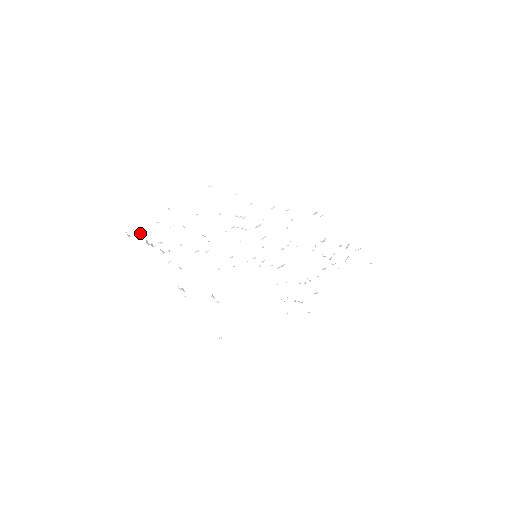
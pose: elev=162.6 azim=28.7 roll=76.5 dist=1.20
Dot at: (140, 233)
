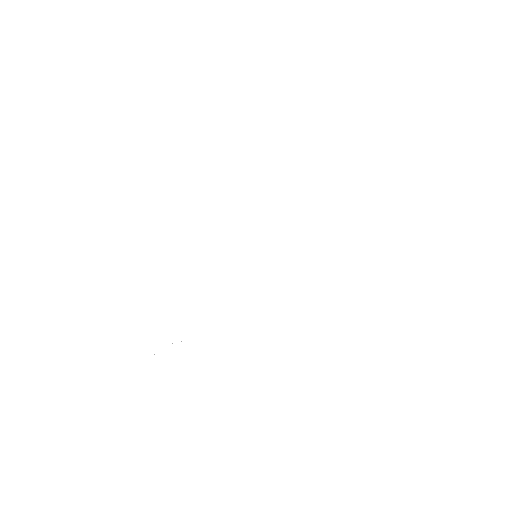
Dot at: occluded
